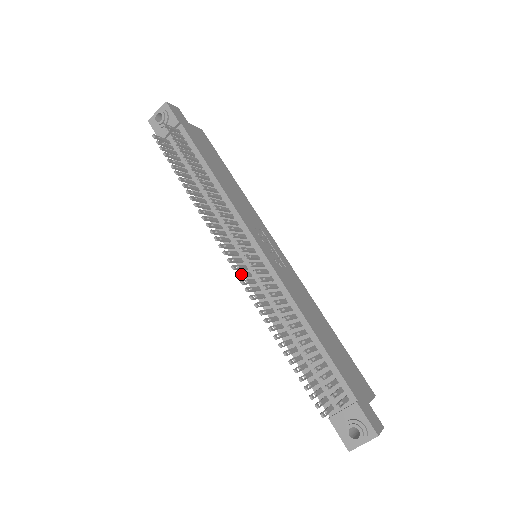
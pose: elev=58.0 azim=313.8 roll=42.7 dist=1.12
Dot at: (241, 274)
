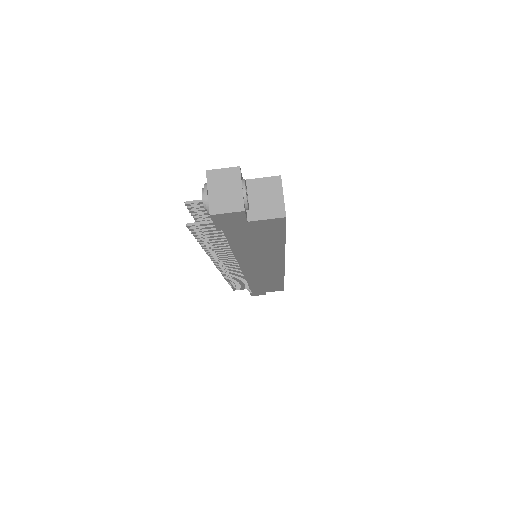
Dot at: (225, 265)
